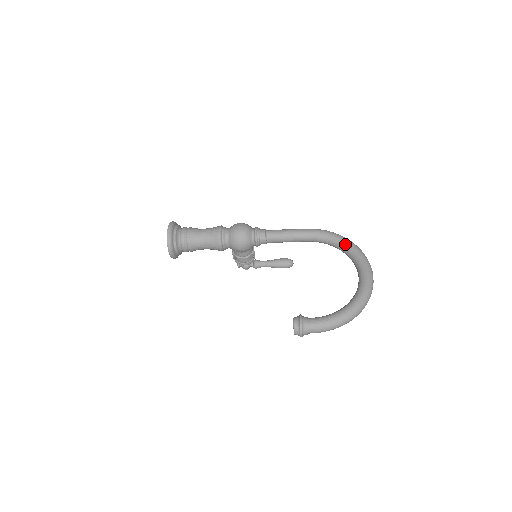
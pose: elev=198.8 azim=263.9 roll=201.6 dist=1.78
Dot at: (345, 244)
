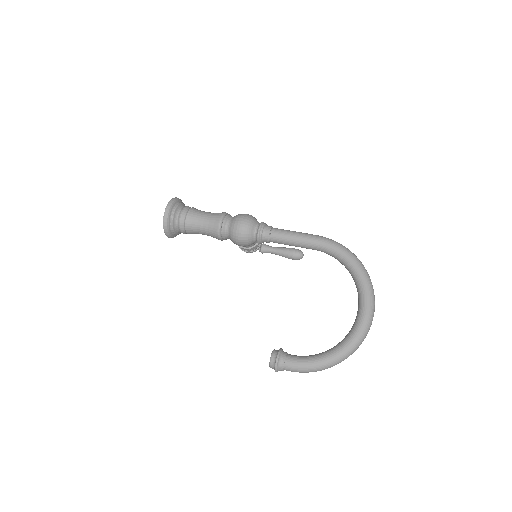
Dot at: (354, 269)
